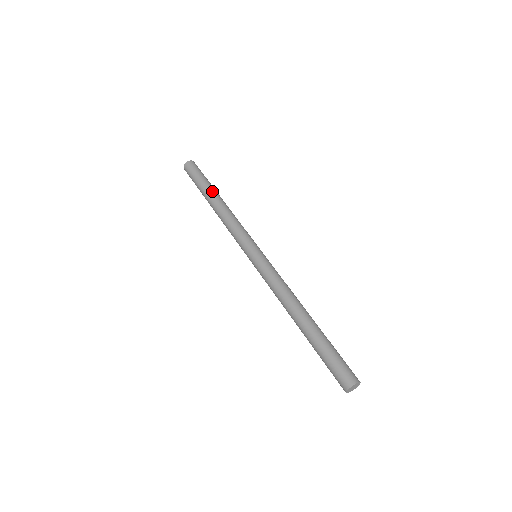
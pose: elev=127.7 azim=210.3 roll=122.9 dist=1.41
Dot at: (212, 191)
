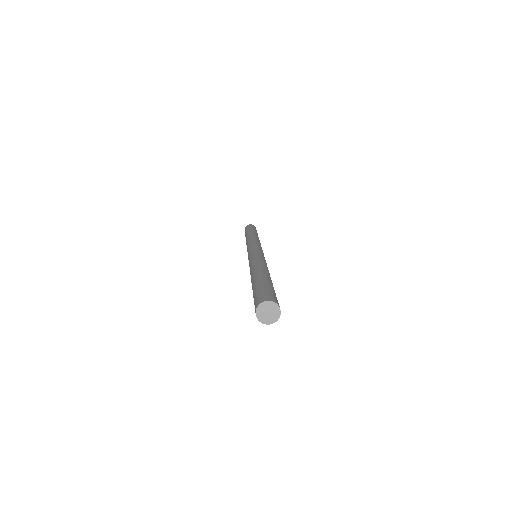
Dot at: (247, 234)
